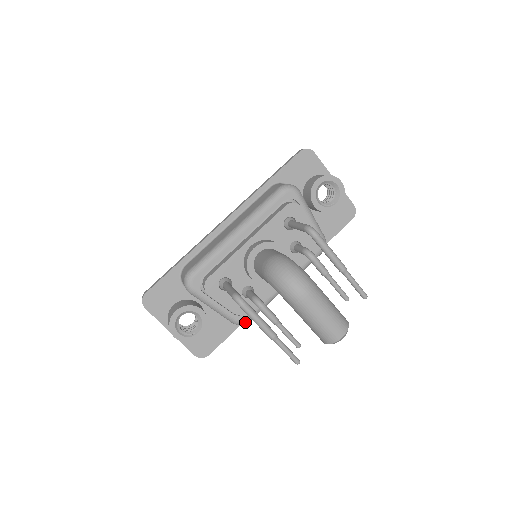
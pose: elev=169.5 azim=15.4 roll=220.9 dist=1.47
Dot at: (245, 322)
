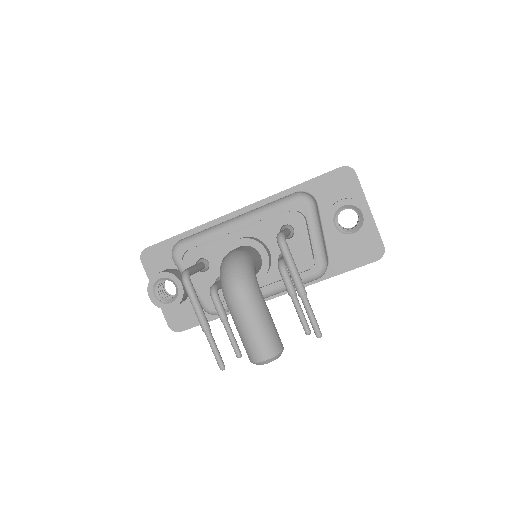
Dot at: (213, 312)
